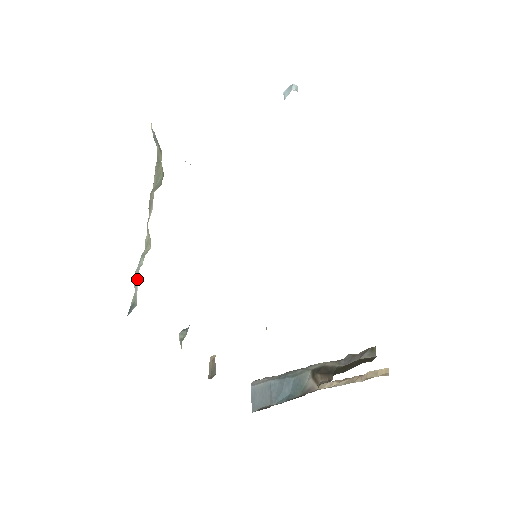
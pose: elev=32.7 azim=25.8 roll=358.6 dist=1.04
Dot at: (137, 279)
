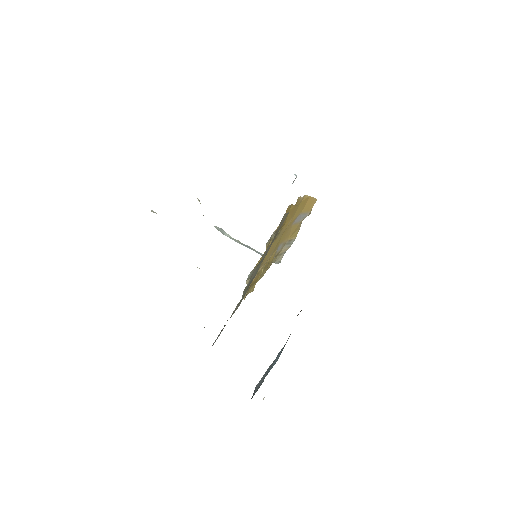
Dot at: occluded
